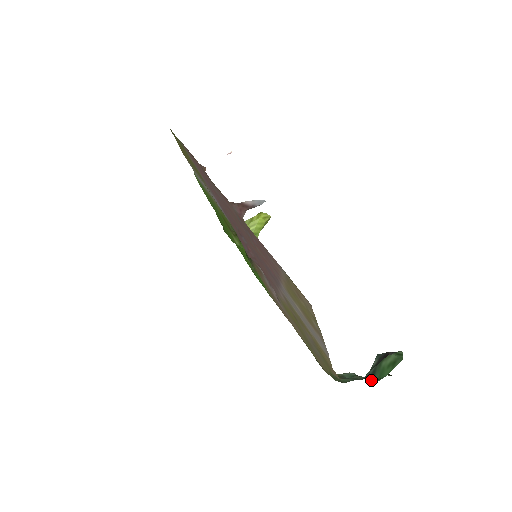
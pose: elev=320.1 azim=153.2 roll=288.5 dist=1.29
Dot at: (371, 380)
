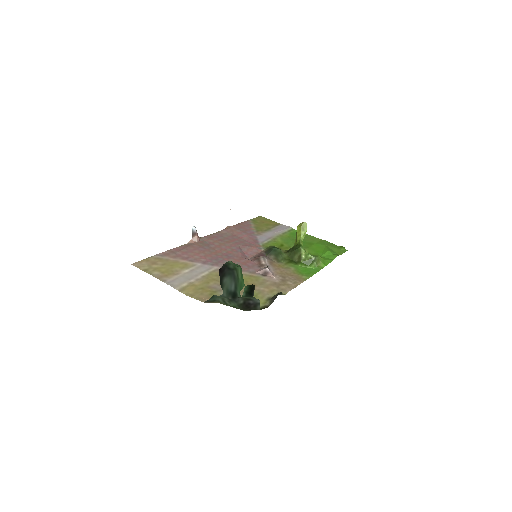
Dot at: (238, 296)
